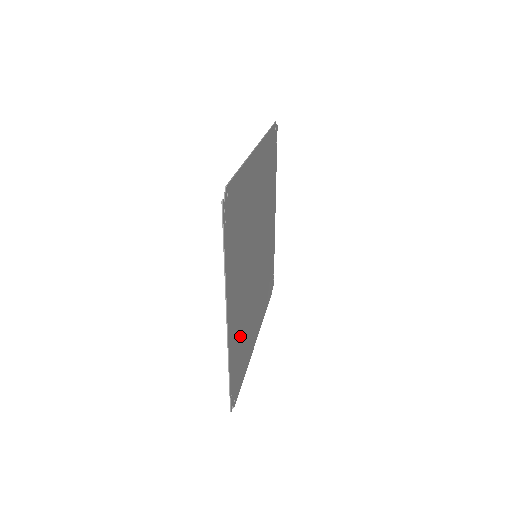
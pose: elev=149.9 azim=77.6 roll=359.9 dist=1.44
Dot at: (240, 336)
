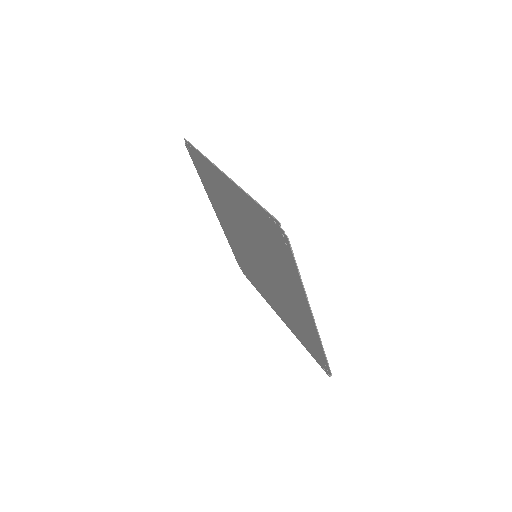
Dot at: (254, 276)
